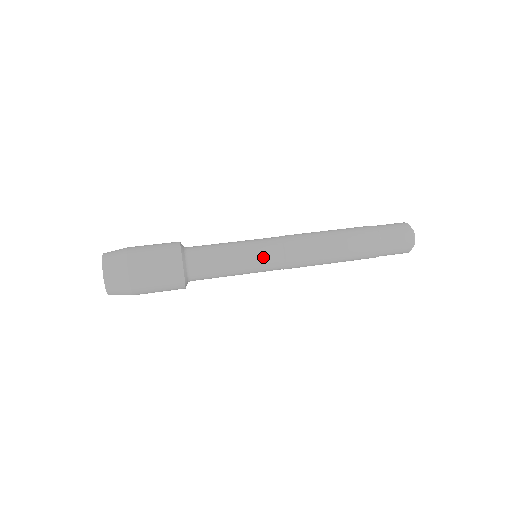
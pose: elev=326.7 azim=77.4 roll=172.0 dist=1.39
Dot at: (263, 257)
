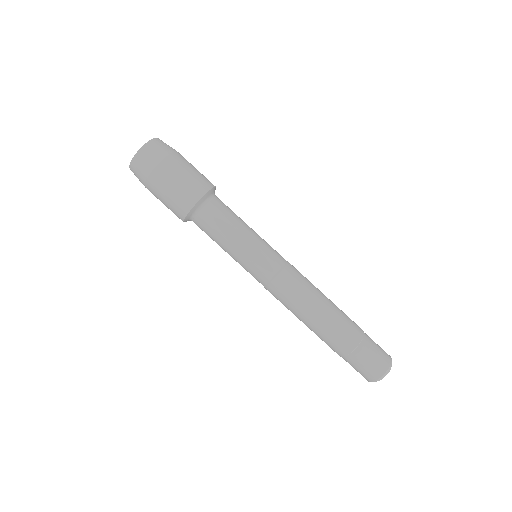
Dot at: (256, 263)
